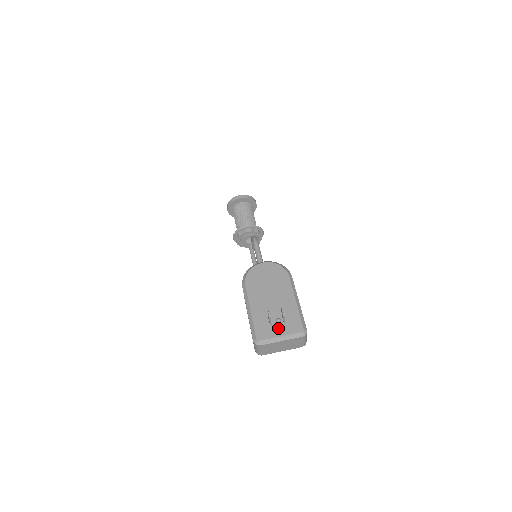
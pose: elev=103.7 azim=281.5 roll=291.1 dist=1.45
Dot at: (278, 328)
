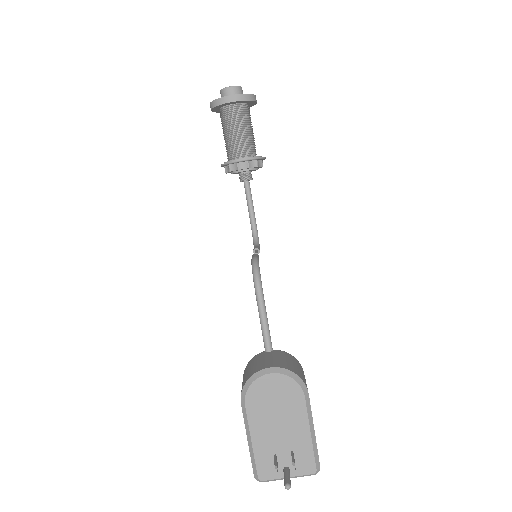
Dot at: (286, 479)
